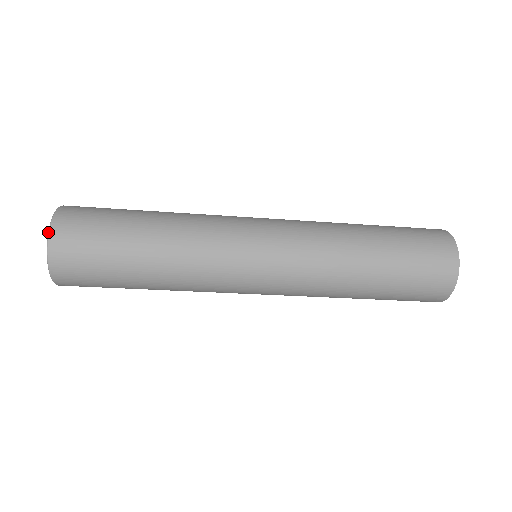
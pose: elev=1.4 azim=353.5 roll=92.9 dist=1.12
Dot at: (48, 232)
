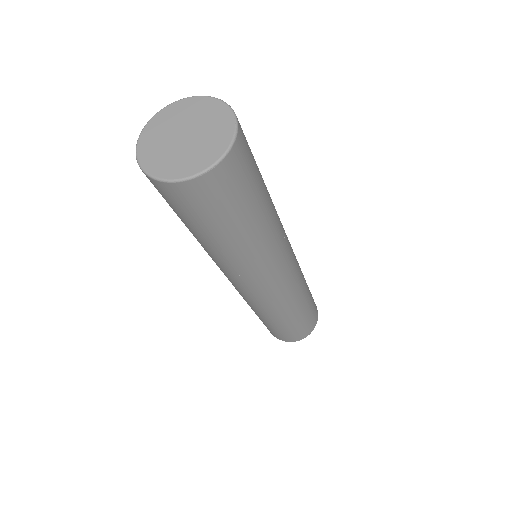
Dot at: (235, 136)
